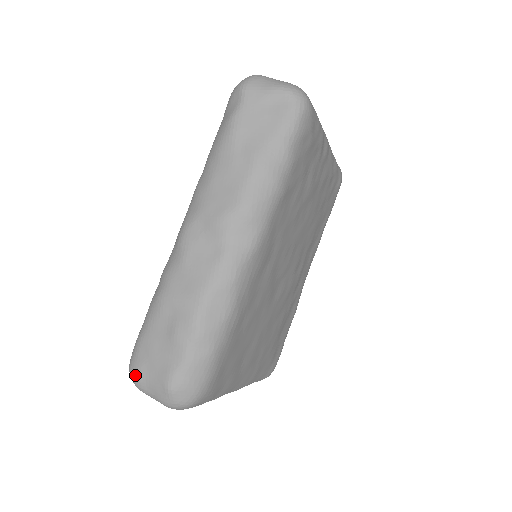
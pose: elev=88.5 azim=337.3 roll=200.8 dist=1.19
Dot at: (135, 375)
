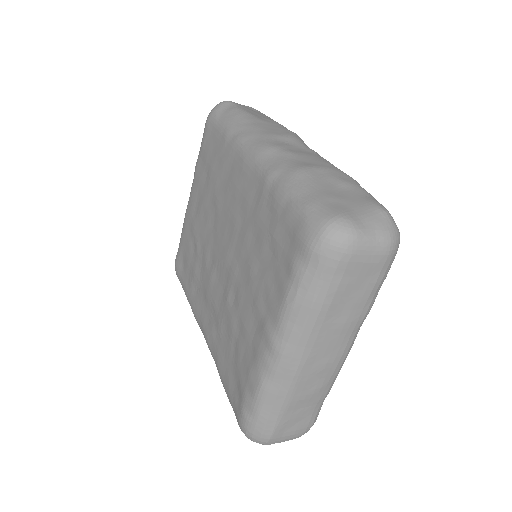
Dot at: (344, 218)
